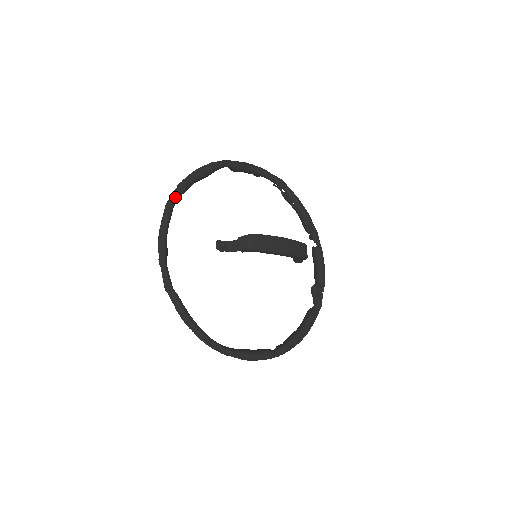
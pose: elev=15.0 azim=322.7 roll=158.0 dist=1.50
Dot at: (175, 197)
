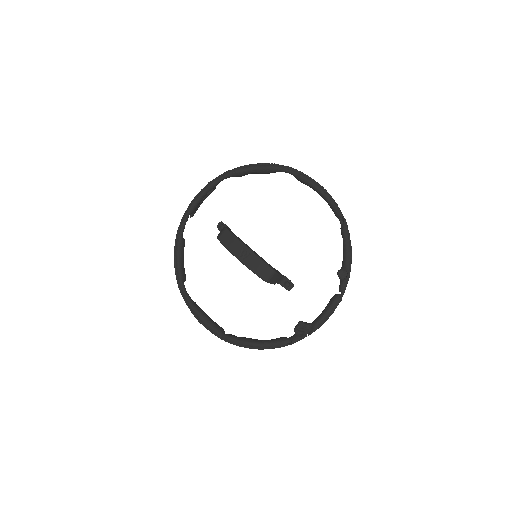
Dot at: (224, 175)
